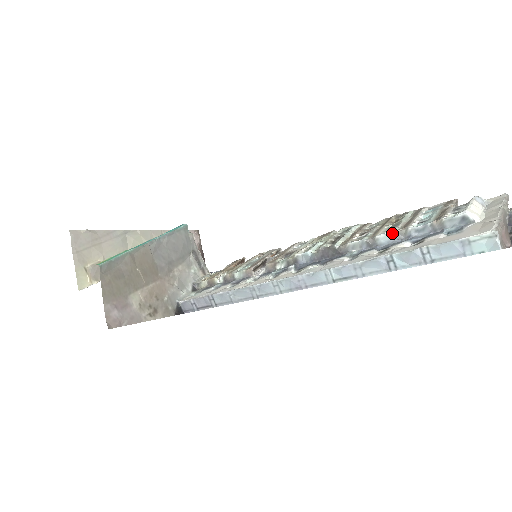
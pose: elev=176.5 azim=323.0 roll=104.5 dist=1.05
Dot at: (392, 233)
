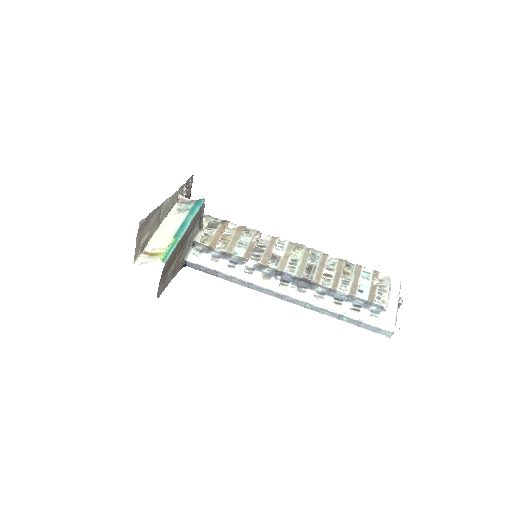
Dot at: (346, 294)
